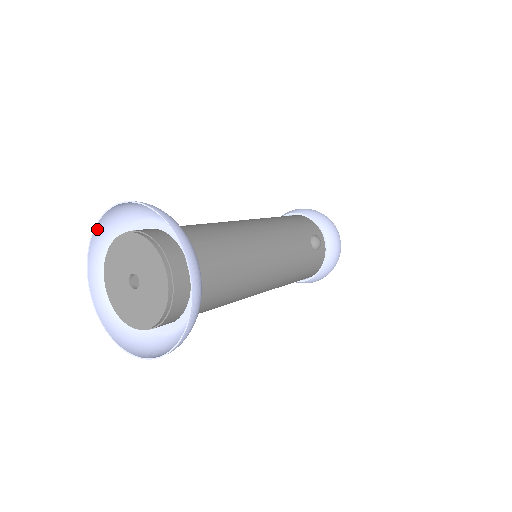
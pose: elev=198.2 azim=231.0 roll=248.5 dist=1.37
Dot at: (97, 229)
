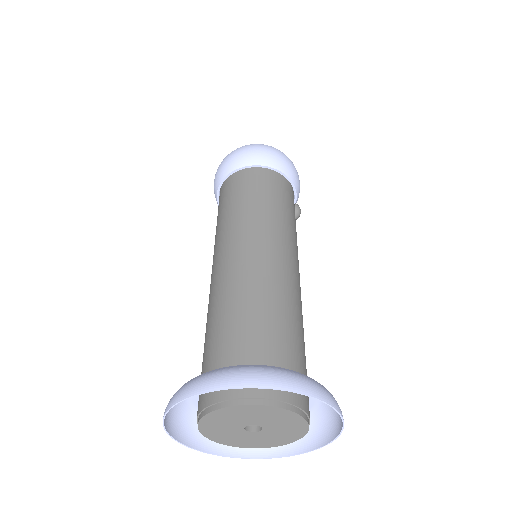
Dot at: (194, 392)
